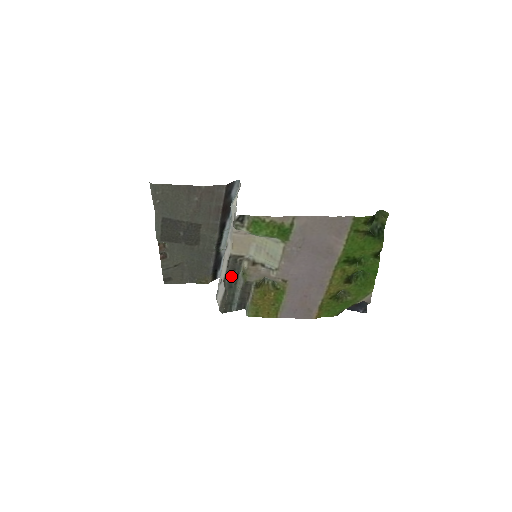
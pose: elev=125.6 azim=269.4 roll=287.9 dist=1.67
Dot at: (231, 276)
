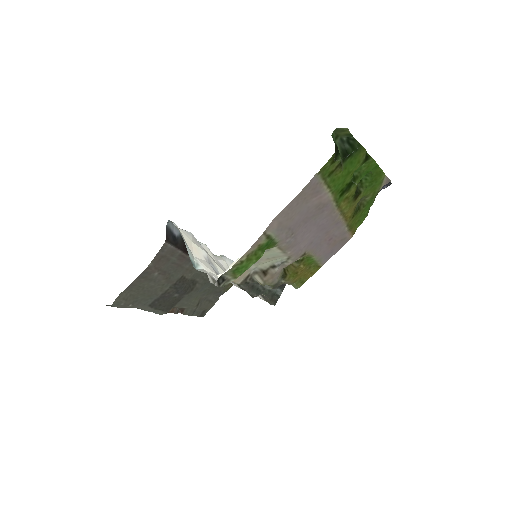
Dot at: (255, 290)
